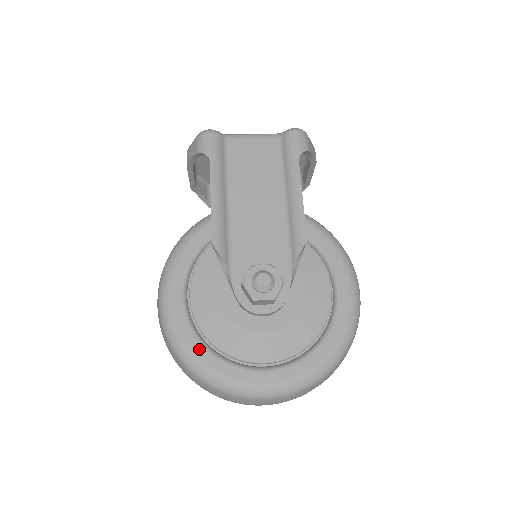
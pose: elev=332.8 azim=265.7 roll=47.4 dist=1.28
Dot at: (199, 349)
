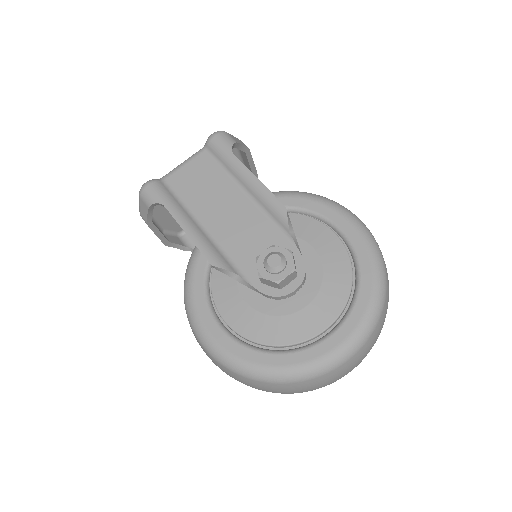
Dot at: (264, 358)
